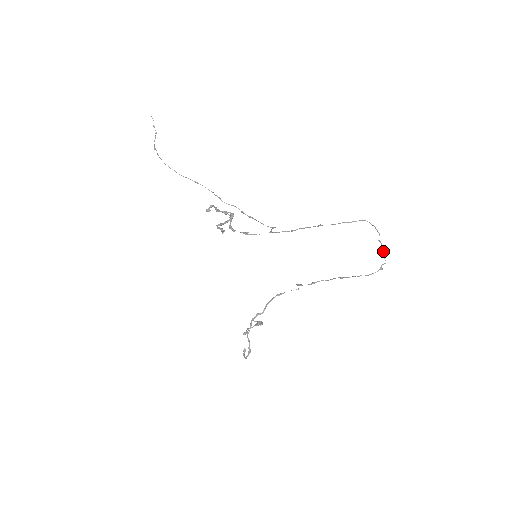
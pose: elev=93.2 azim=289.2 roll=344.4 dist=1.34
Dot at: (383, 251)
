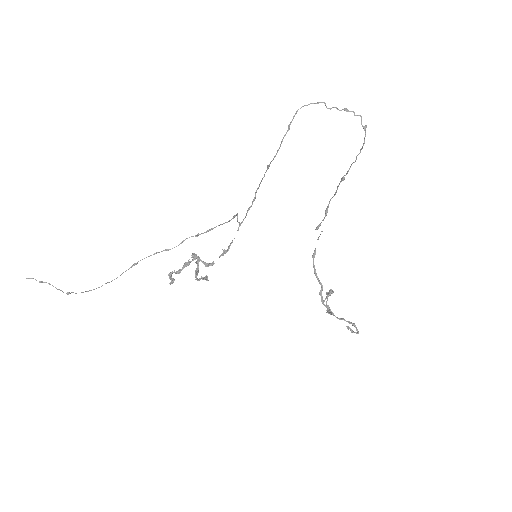
Dot at: occluded
